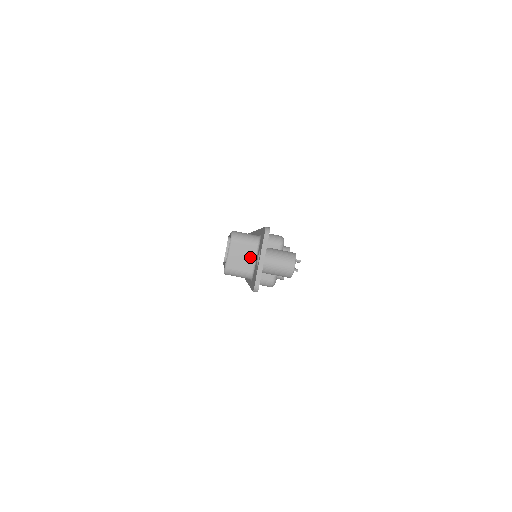
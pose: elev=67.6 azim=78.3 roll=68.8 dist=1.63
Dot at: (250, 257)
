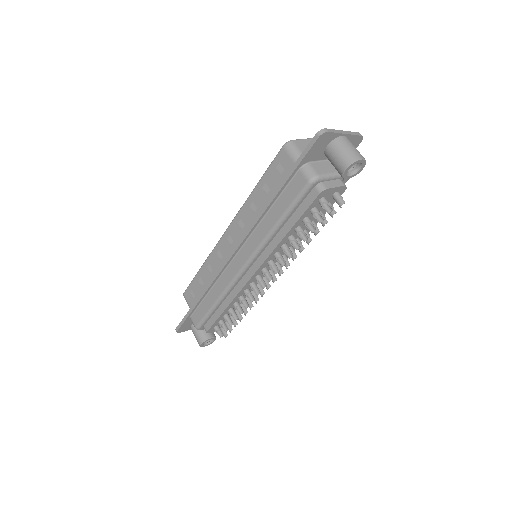
Dot at: occluded
